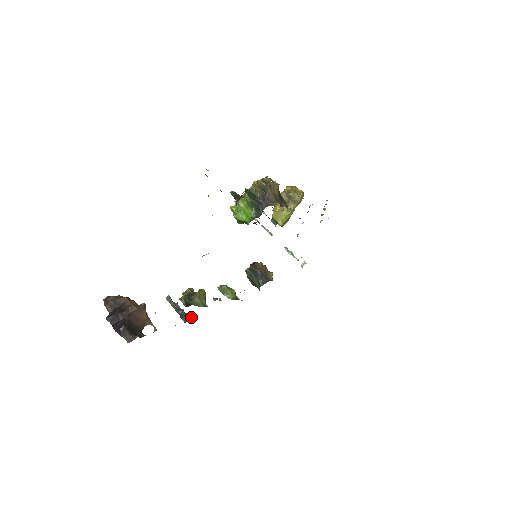
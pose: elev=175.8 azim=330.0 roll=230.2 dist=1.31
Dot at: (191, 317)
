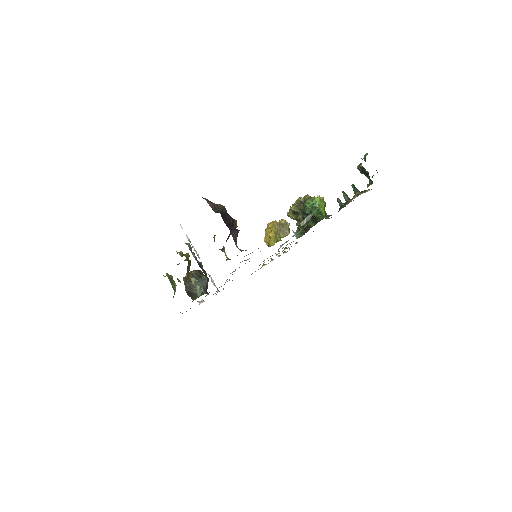
Dot at: occluded
